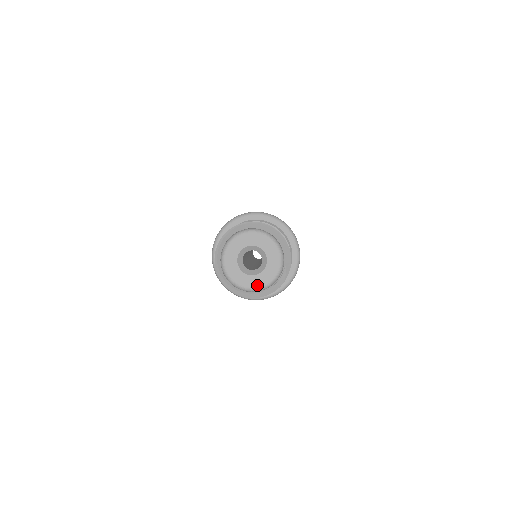
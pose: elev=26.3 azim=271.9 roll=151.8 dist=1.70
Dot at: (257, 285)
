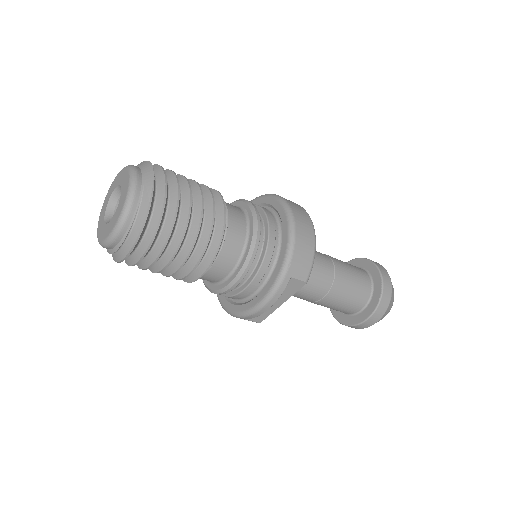
Dot at: (114, 224)
